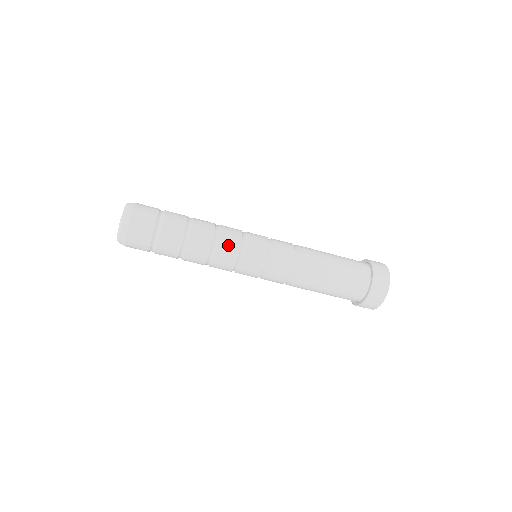
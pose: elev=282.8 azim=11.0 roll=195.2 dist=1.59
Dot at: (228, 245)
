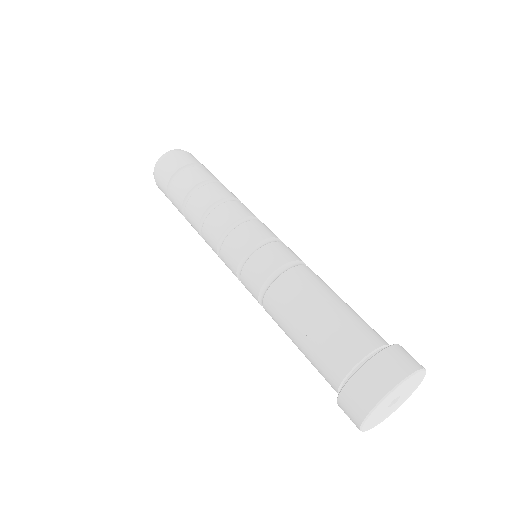
Dot at: (218, 219)
